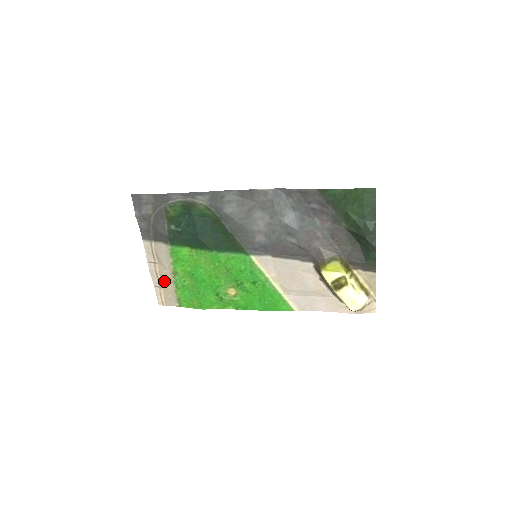
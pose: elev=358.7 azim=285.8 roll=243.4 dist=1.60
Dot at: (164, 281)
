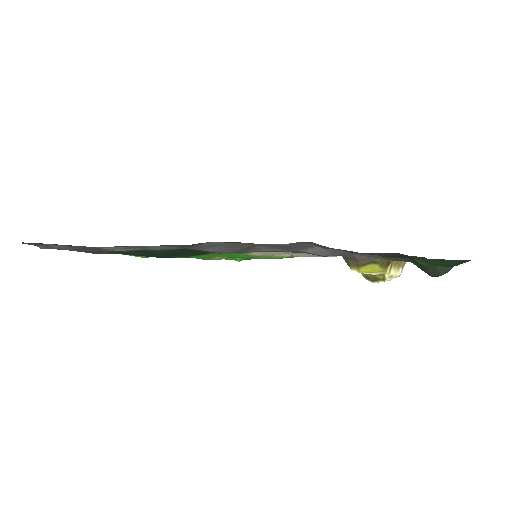
Dot at: occluded
